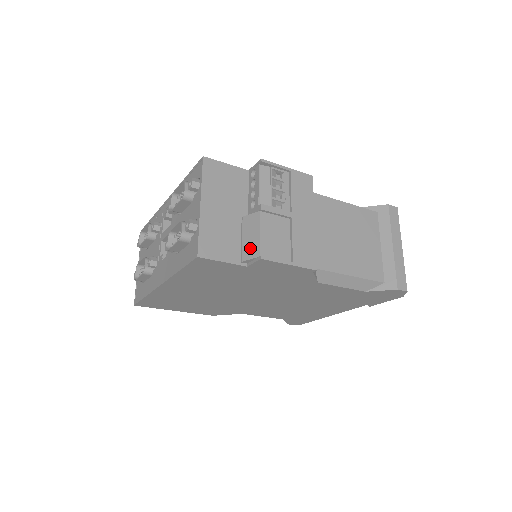
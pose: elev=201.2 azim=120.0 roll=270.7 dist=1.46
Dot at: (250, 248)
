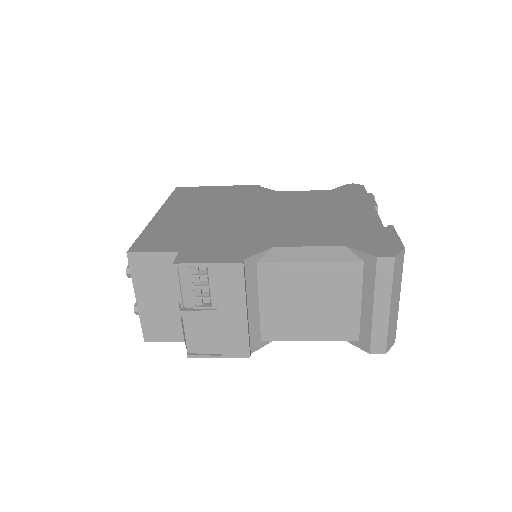
Dot at: (184, 338)
